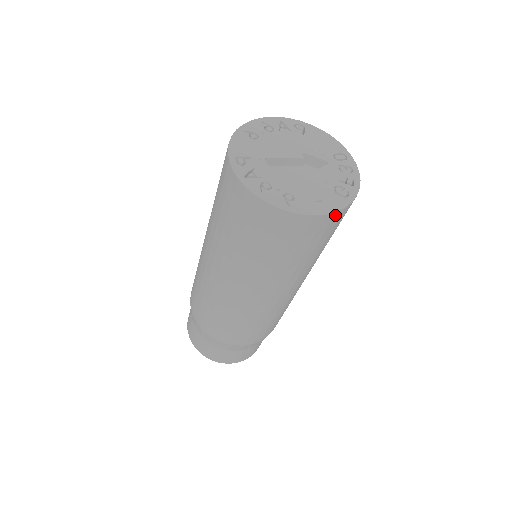
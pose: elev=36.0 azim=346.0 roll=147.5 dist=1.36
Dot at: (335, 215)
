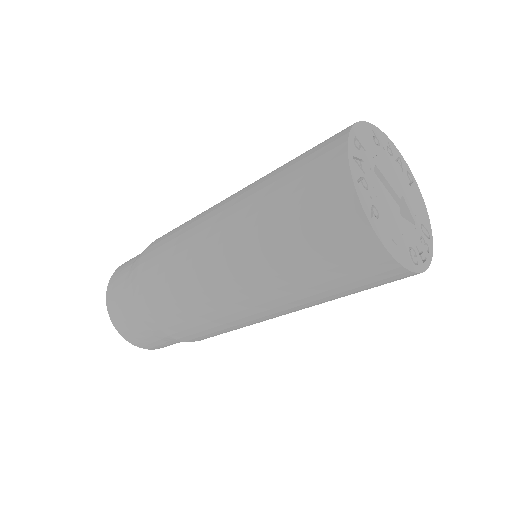
Dot at: (397, 268)
